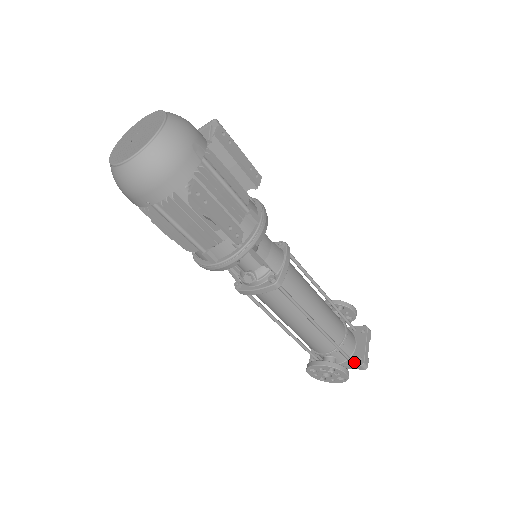
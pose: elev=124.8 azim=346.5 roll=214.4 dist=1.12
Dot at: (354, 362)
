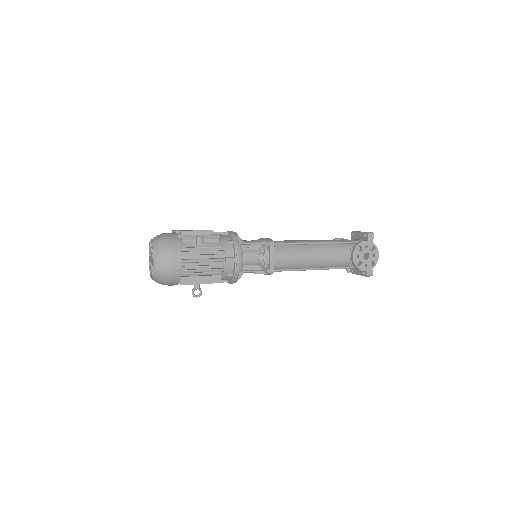
Dot at: occluded
